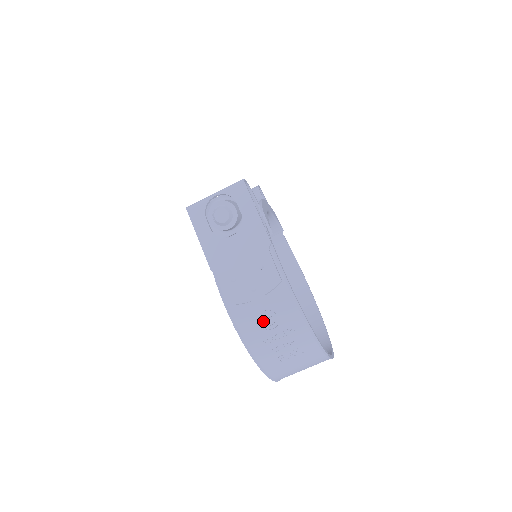
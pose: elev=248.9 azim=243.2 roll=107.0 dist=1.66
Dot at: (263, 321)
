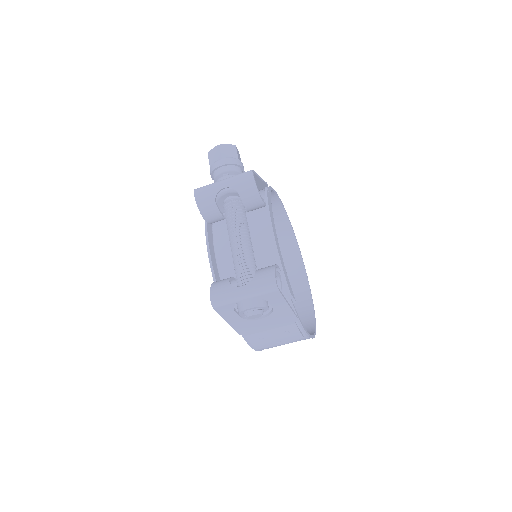
Dot at: occluded
